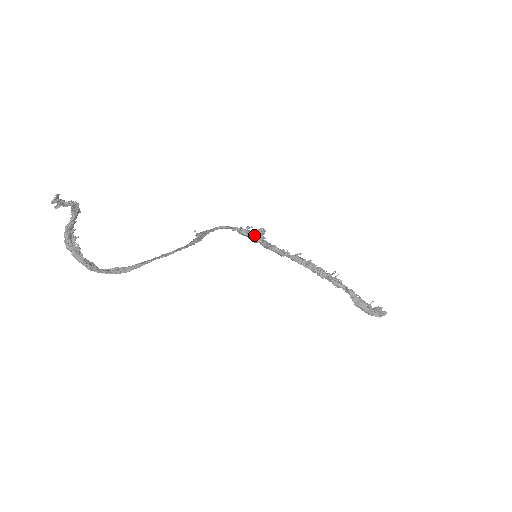
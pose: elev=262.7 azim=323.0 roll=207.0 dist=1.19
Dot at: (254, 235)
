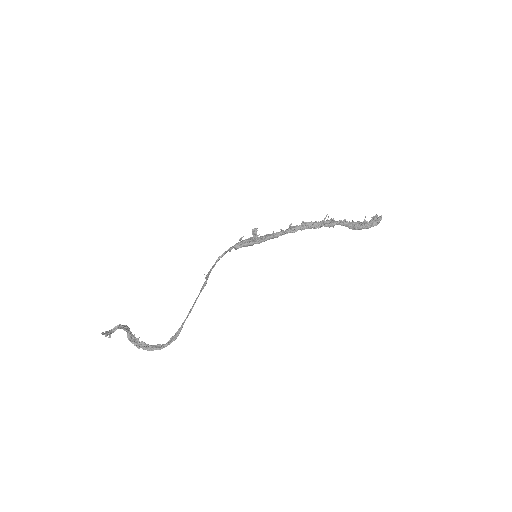
Dot at: (246, 243)
